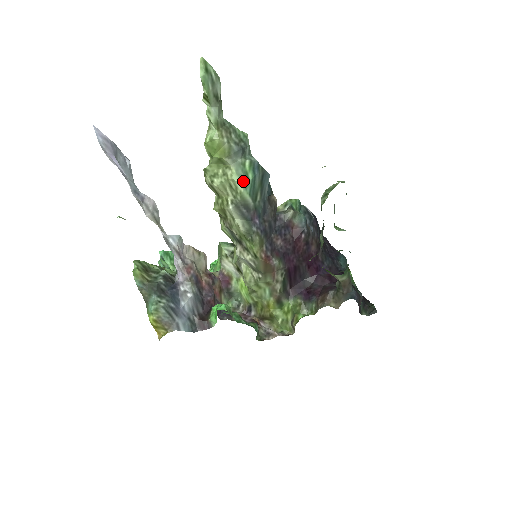
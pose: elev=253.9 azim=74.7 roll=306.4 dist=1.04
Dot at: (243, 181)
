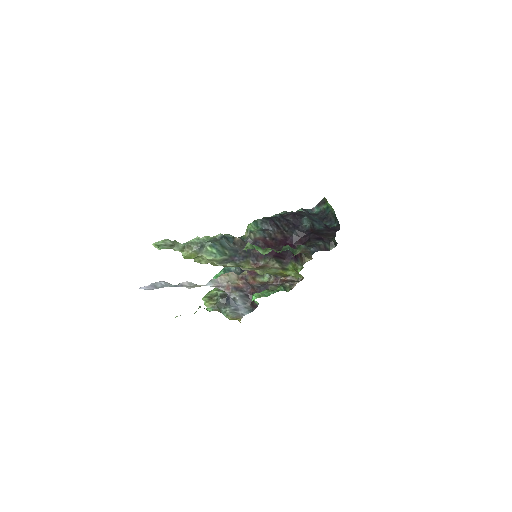
Dot at: (213, 256)
